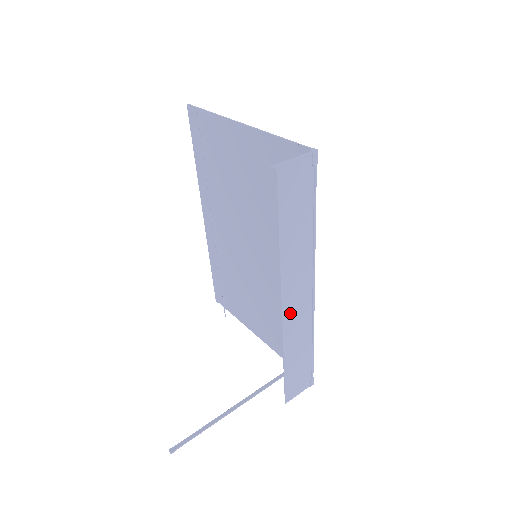
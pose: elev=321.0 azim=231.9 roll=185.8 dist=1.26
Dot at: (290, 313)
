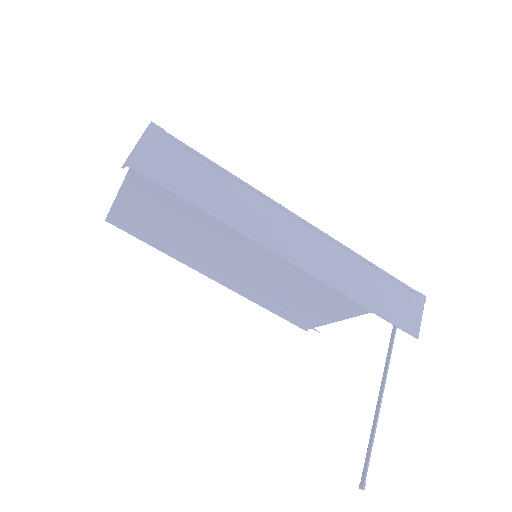
Dot at: (305, 259)
